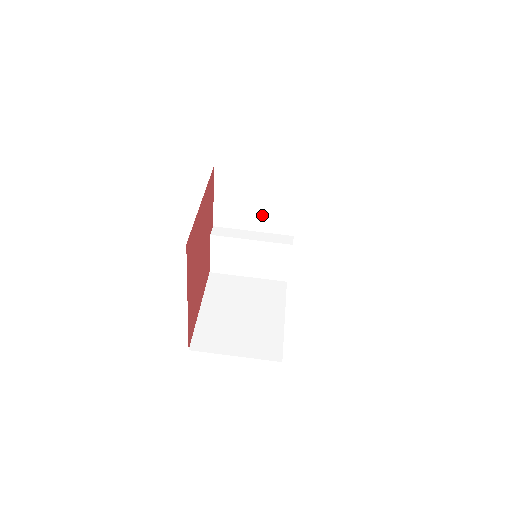
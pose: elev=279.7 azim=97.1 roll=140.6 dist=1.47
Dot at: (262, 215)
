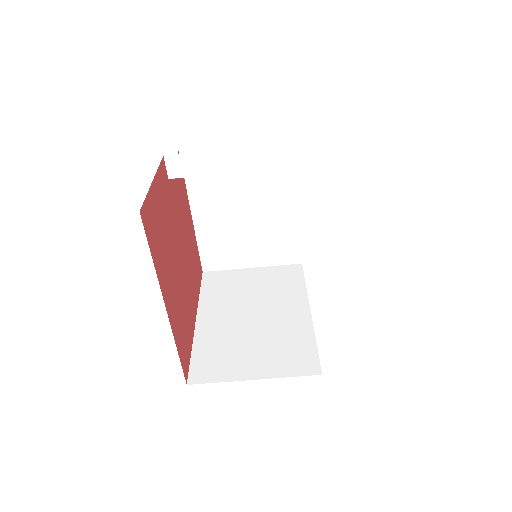
Dot at: occluded
